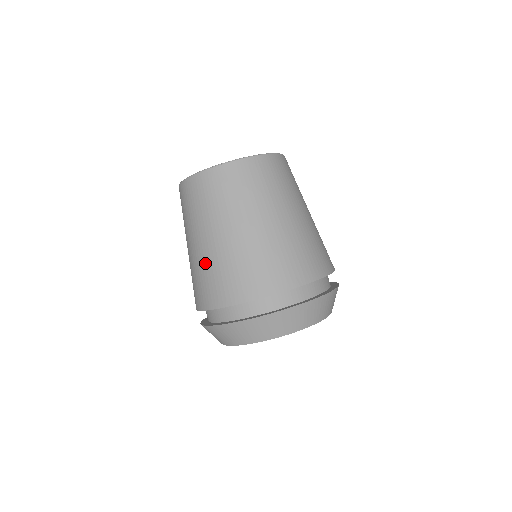
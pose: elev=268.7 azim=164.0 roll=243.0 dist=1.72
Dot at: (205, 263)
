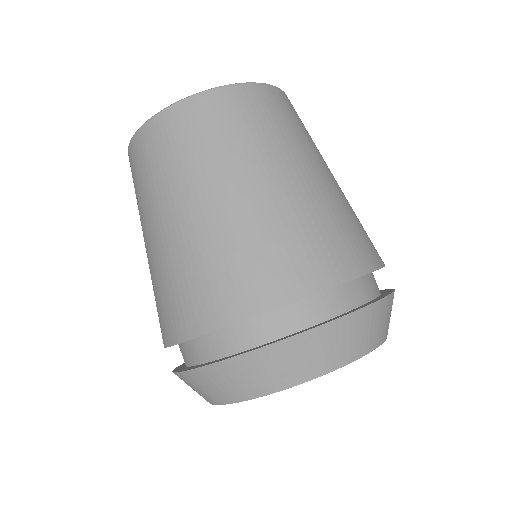
Dot at: (250, 226)
